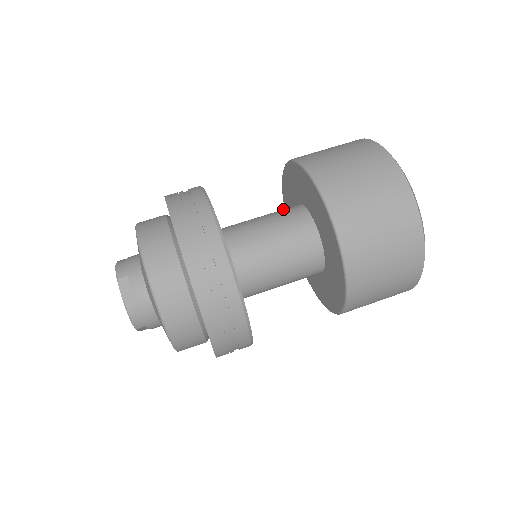
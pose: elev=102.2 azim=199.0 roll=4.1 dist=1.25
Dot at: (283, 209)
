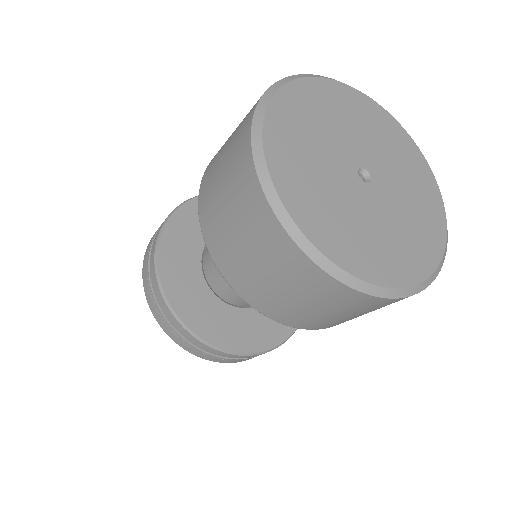
Dot at: occluded
